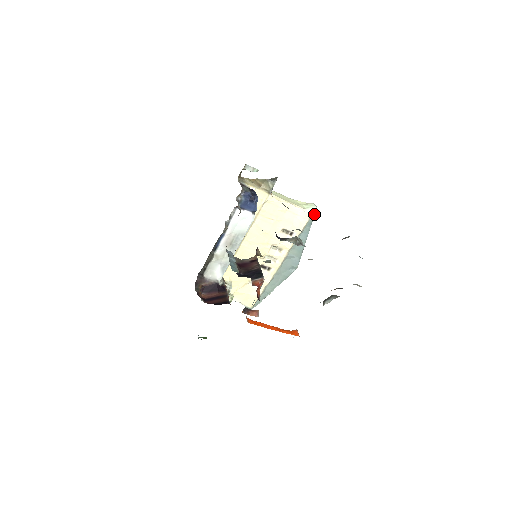
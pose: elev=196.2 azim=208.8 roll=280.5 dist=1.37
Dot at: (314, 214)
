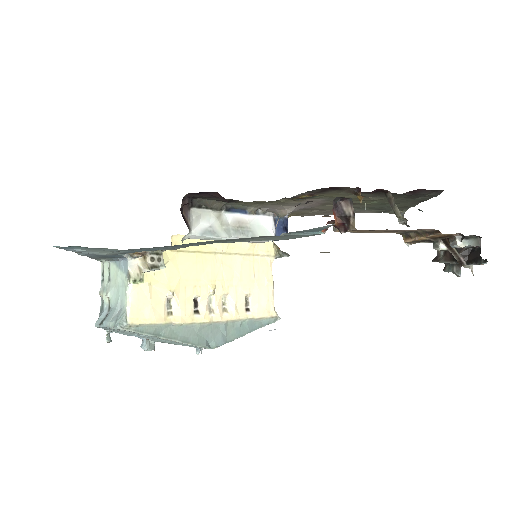
Dot at: (276, 320)
